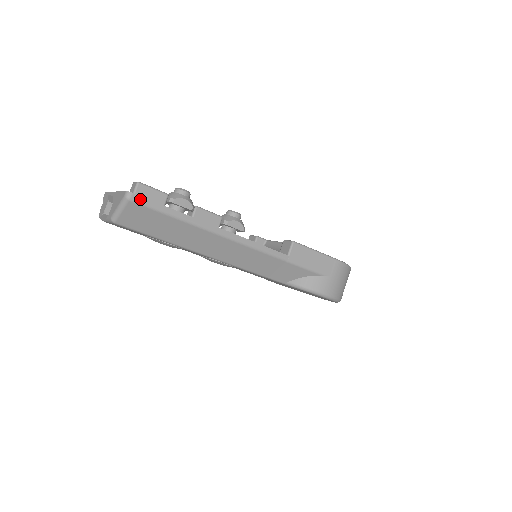
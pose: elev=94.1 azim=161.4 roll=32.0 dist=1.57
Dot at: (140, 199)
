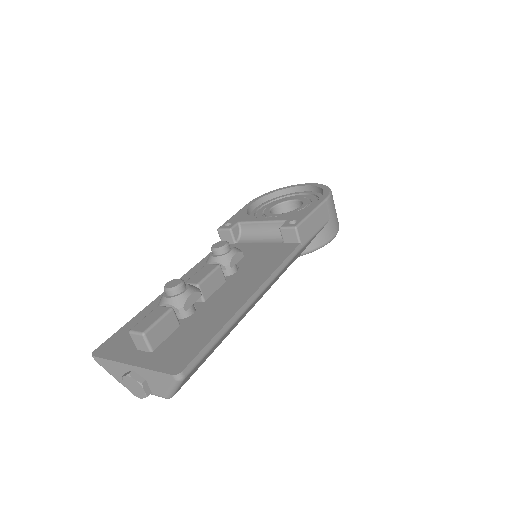
Dot at: (191, 366)
